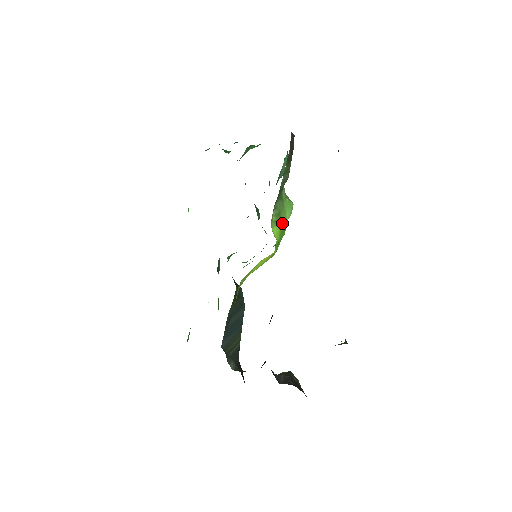
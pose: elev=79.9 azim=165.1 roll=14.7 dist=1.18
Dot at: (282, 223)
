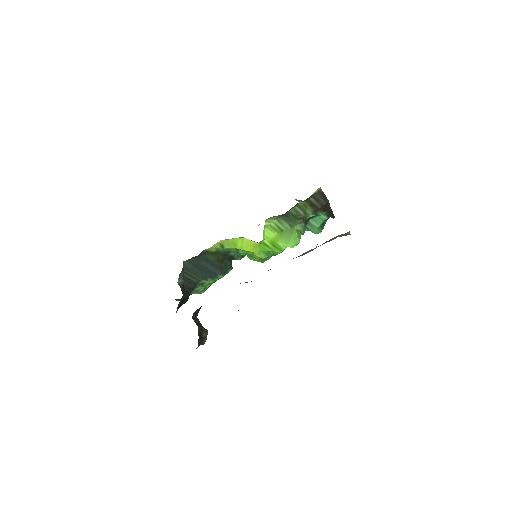
Dot at: (280, 240)
